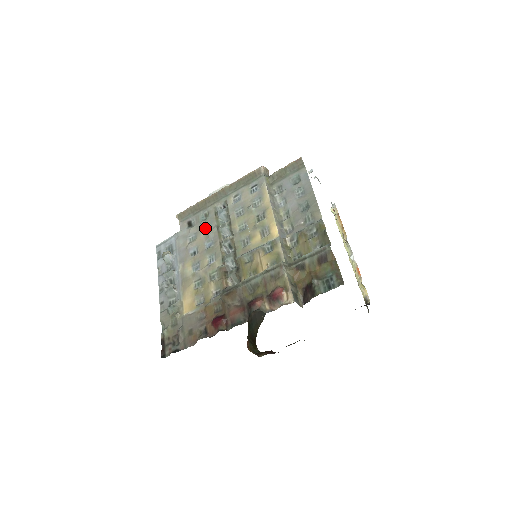
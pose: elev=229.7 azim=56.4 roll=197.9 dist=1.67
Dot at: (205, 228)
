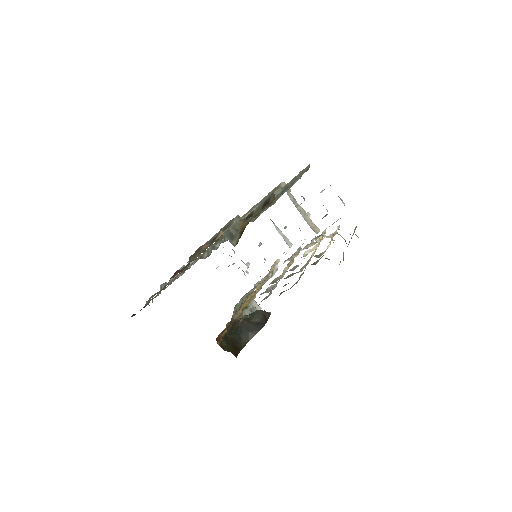
Dot at: occluded
